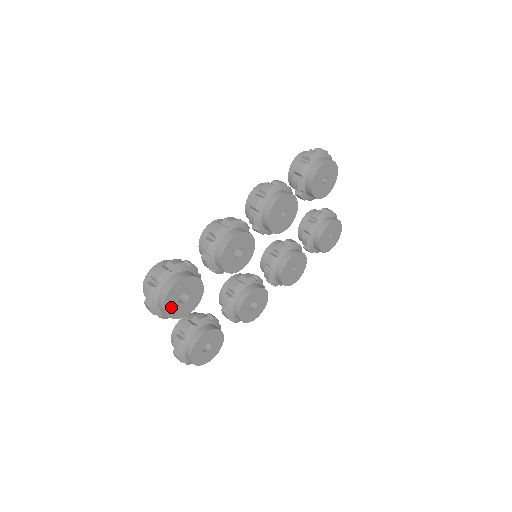
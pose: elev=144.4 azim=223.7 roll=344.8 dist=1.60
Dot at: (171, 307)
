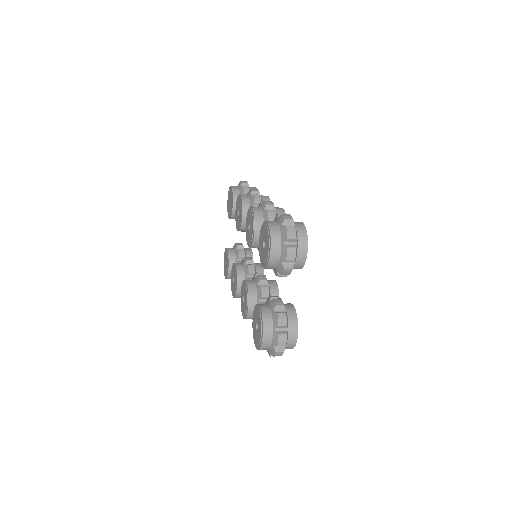
Dot at: occluded
